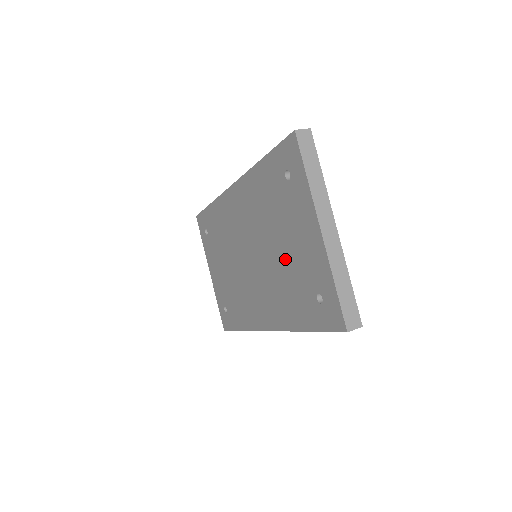
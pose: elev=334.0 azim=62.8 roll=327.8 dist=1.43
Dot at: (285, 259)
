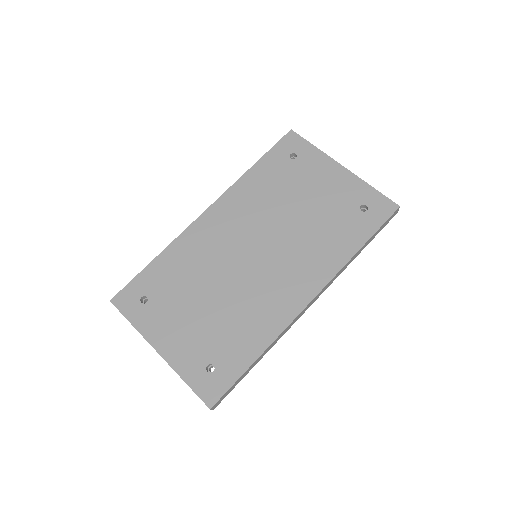
Dot at: (312, 212)
